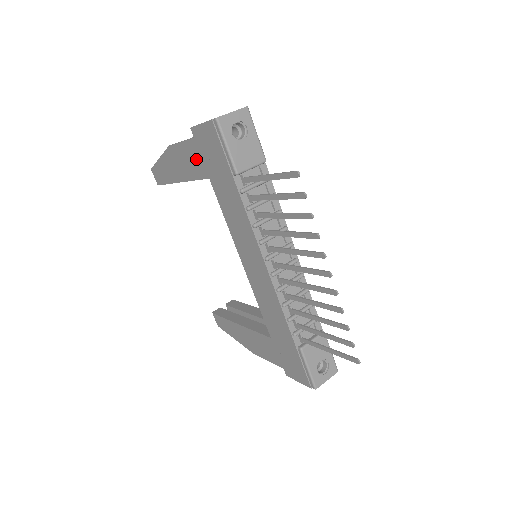
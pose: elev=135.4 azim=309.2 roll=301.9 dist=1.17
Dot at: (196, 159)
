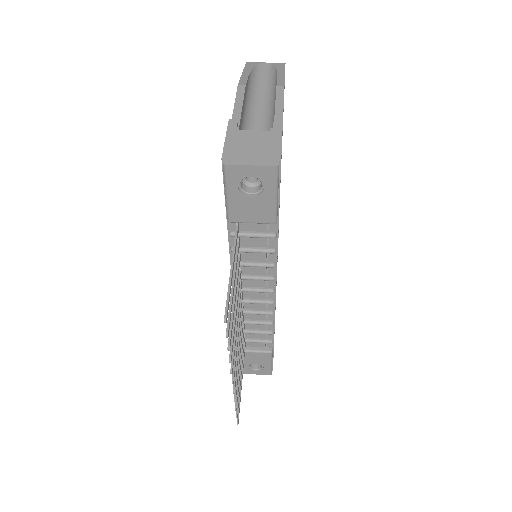
Dot at: occluded
